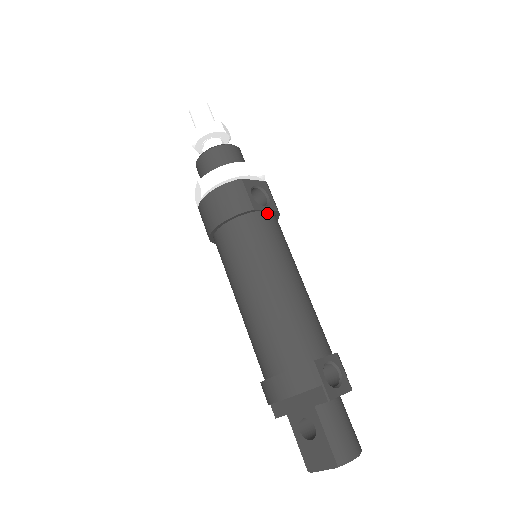
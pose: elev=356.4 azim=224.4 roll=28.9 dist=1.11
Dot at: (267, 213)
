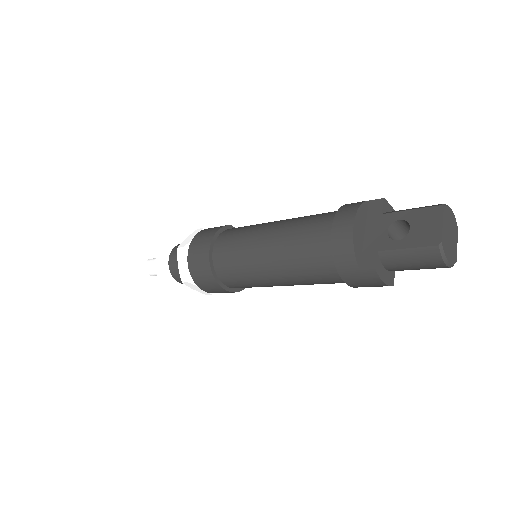
Dot at: occluded
